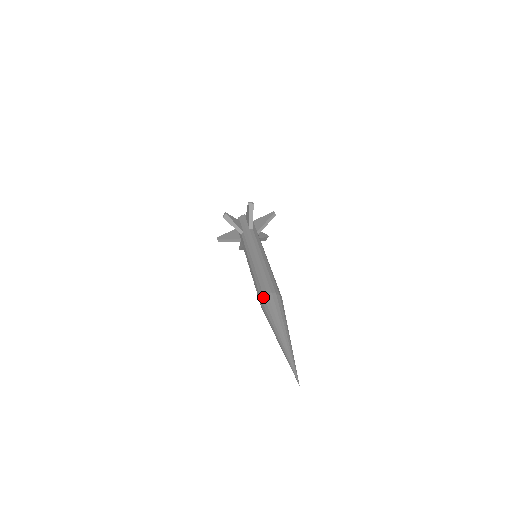
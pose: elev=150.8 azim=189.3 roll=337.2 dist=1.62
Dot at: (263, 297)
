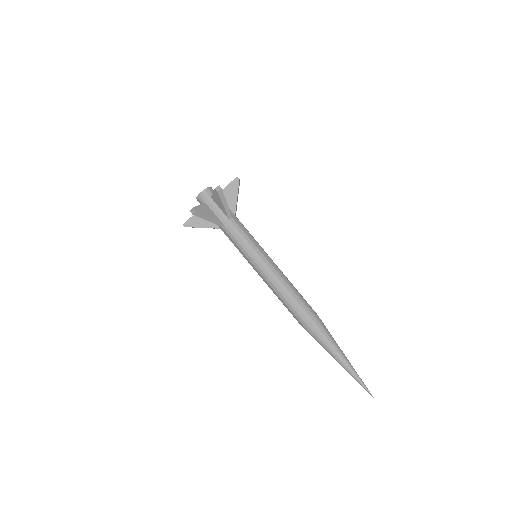
Dot at: (306, 325)
